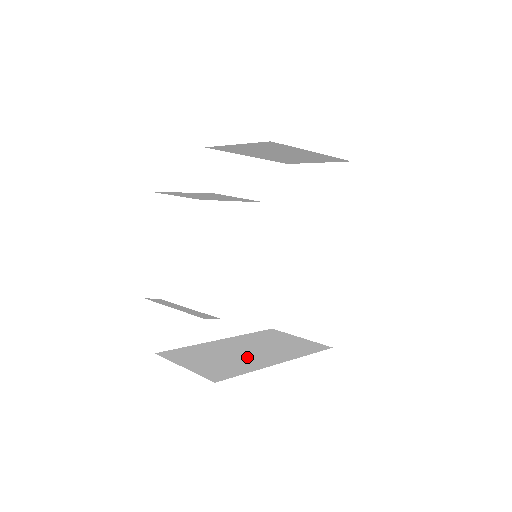
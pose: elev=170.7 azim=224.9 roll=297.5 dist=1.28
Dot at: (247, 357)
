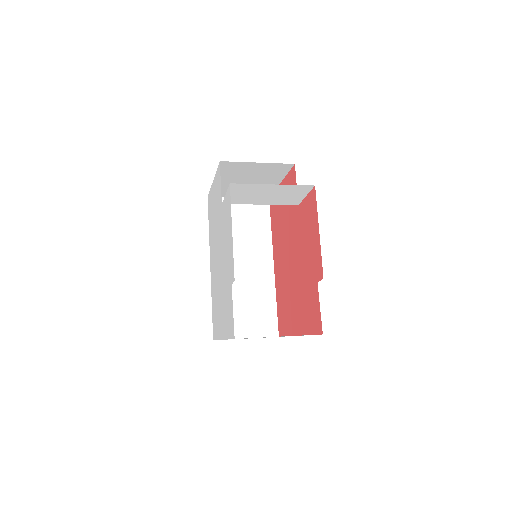
Dot at: occluded
